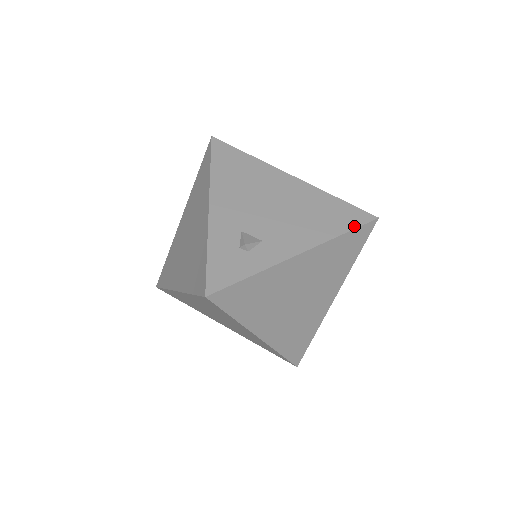
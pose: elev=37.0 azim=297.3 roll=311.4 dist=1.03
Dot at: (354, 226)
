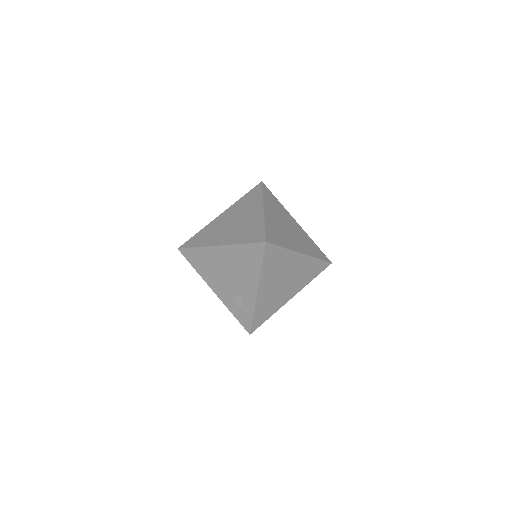
Dot at: (262, 258)
